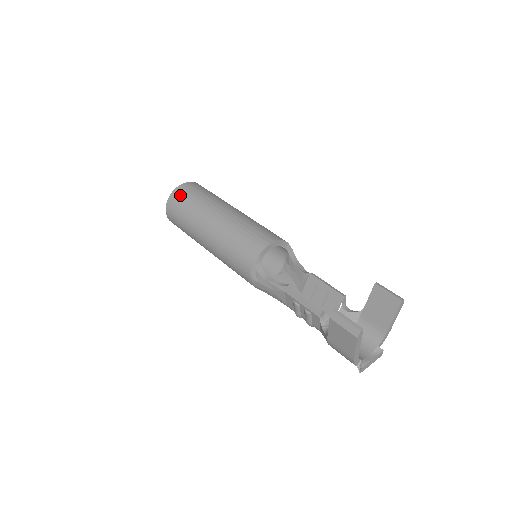
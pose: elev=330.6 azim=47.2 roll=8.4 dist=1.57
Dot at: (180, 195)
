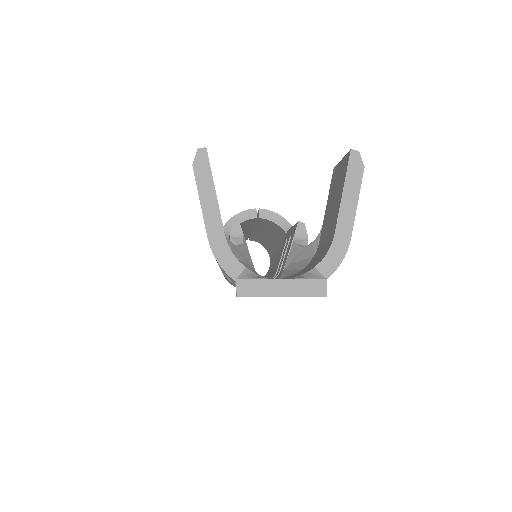
Dot at: occluded
